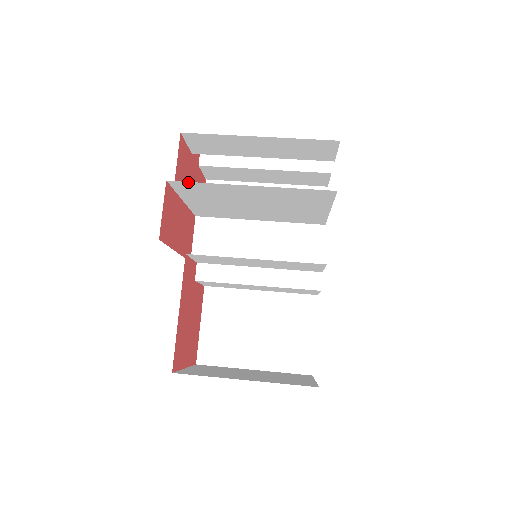
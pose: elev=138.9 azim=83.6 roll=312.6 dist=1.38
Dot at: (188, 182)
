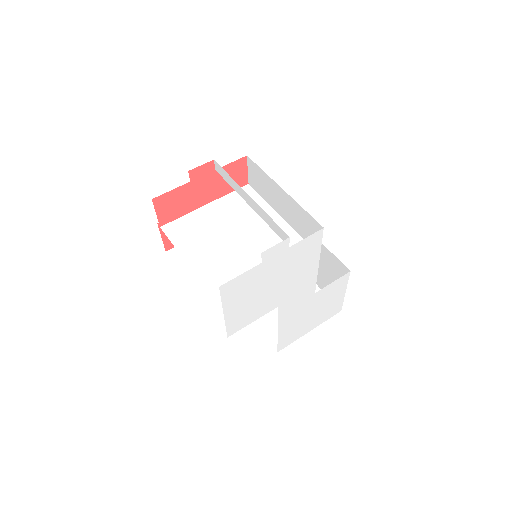
Dot at: (166, 232)
